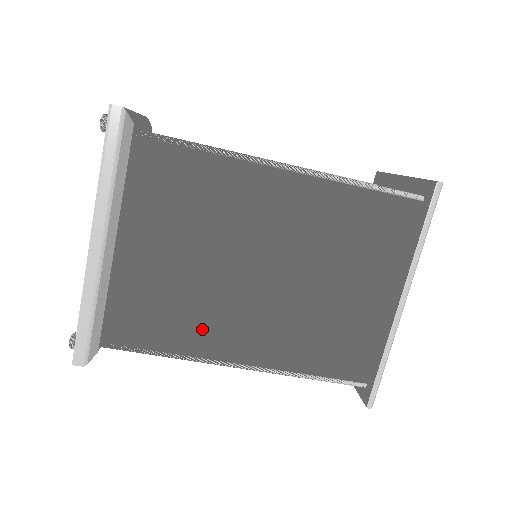
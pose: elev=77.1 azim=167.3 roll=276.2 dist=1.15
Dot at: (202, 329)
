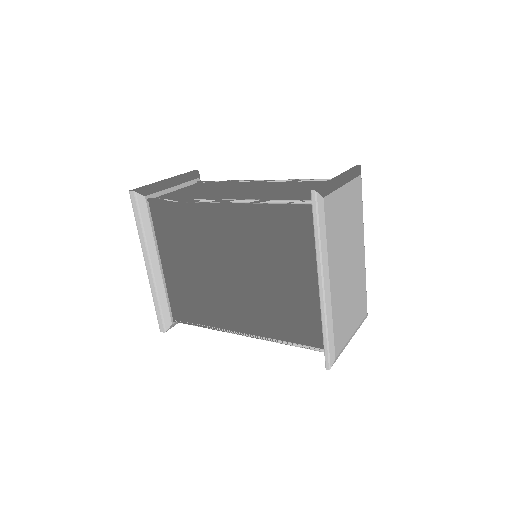
Dot at: (215, 310)
